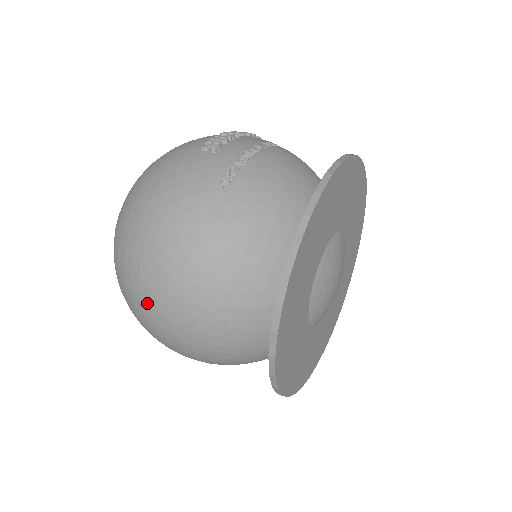
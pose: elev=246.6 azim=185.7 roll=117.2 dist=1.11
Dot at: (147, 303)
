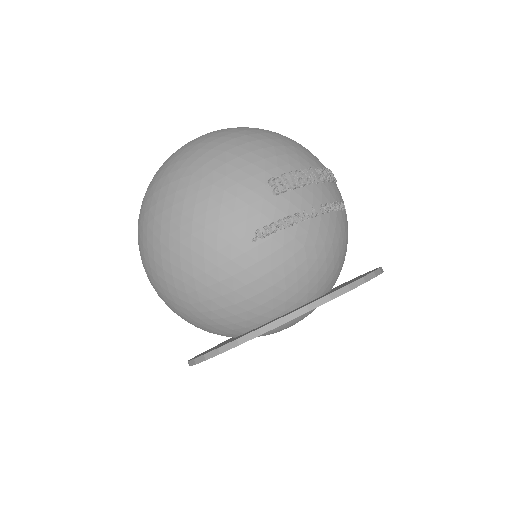
Dot at: (146, 251)
